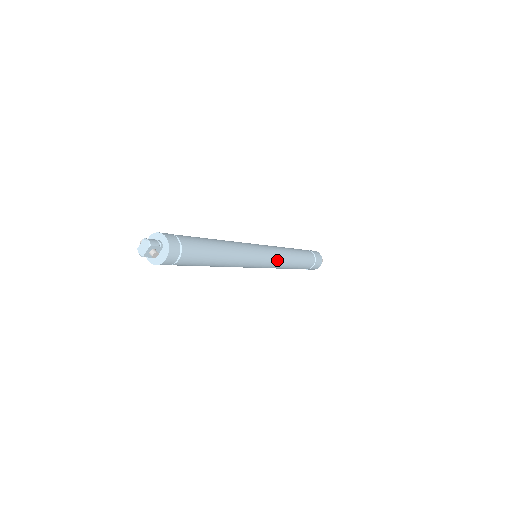
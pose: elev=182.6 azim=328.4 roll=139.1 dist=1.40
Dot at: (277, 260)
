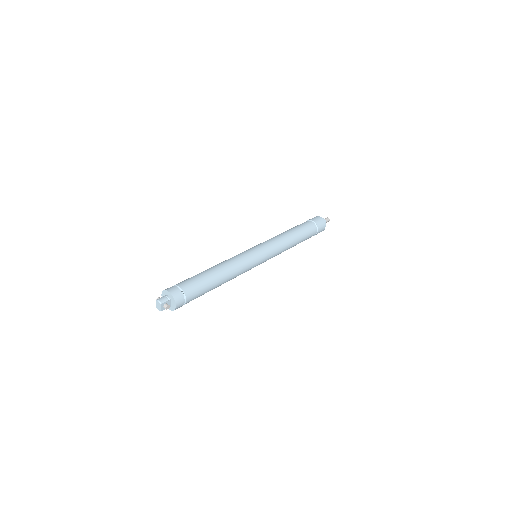
Dot at: (275, 251)
